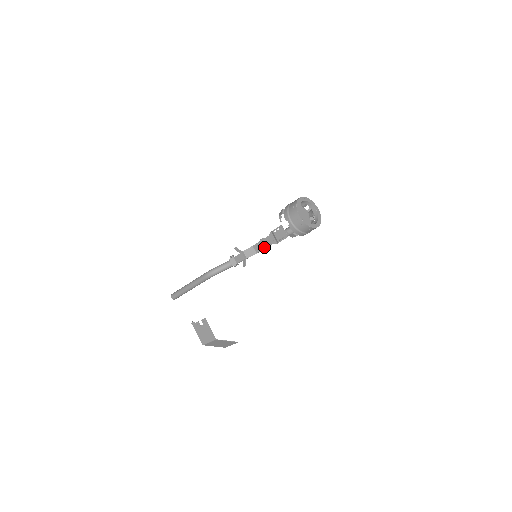
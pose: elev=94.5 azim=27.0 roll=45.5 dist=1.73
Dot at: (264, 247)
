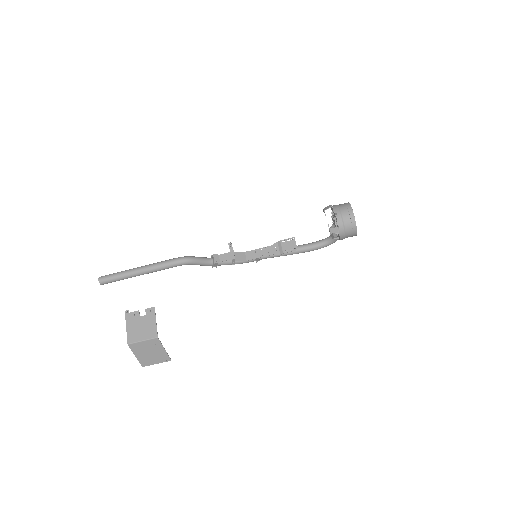
Dot at: (260, 255)
